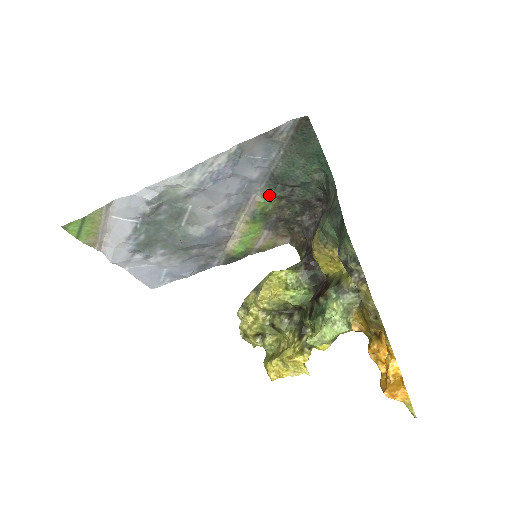
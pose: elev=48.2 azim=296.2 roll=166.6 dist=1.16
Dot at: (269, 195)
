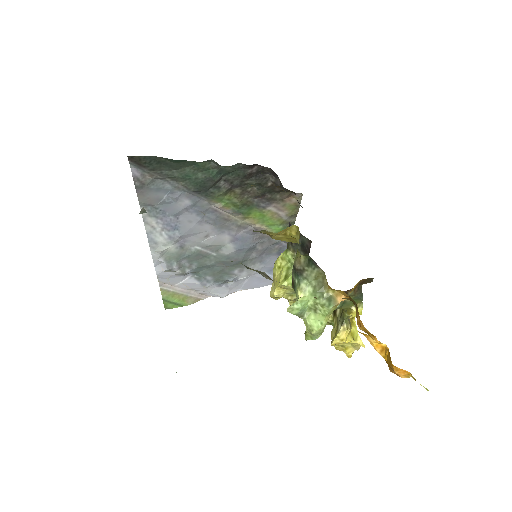
Dot at: (219, 198)
